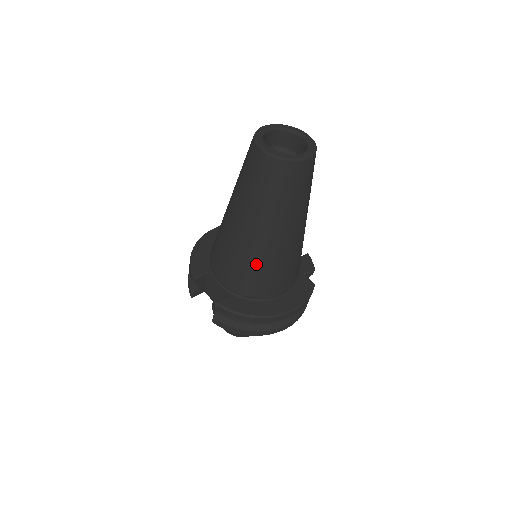
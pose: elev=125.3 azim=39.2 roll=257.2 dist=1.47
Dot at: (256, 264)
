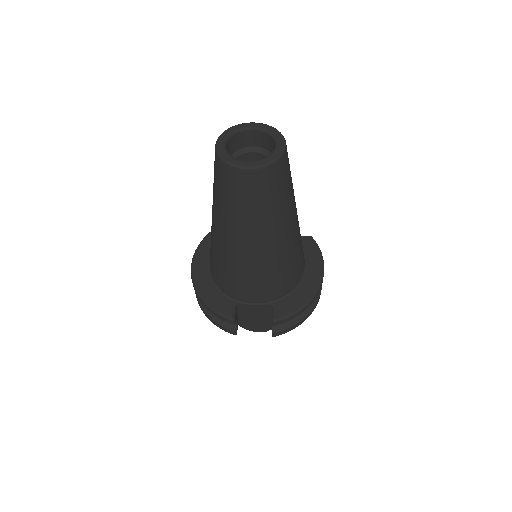
Dot at: (284, 263)
